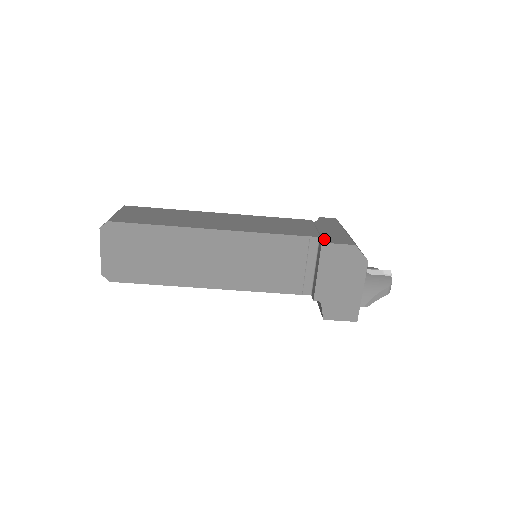
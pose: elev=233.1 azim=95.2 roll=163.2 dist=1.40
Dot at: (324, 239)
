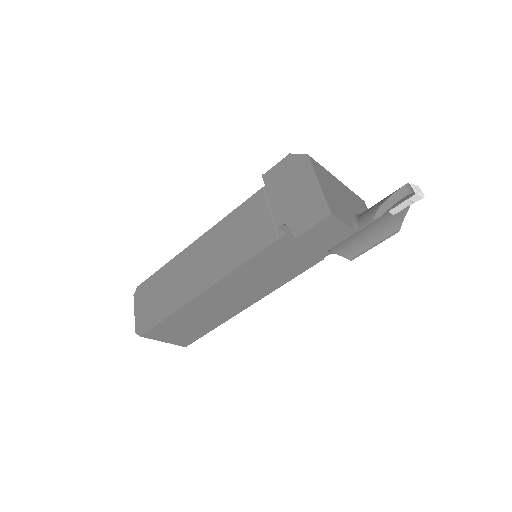
Dot at: occluded
